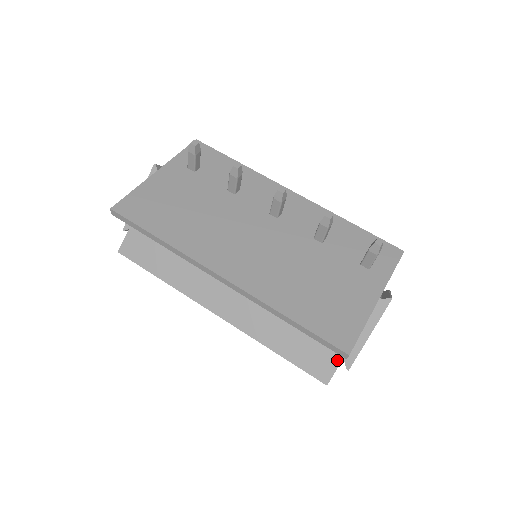
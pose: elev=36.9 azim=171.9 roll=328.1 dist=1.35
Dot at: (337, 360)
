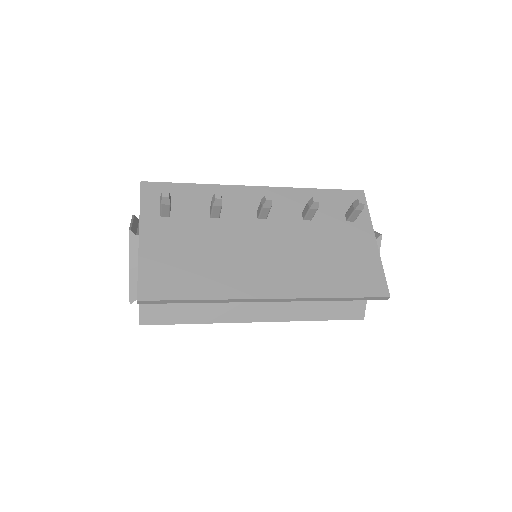
Dot at: occluded
